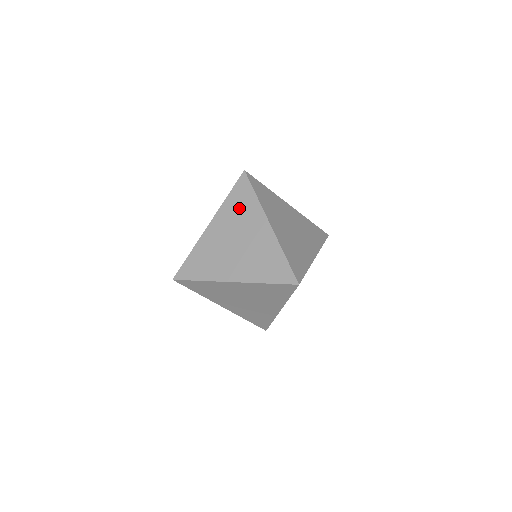
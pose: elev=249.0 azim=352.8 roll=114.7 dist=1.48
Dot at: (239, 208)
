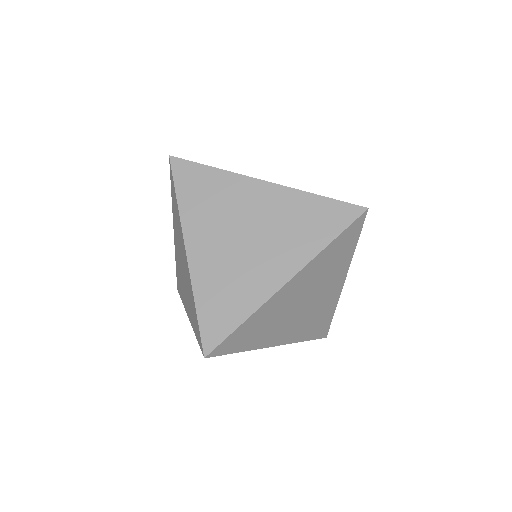
Dot at: (176, 216)
